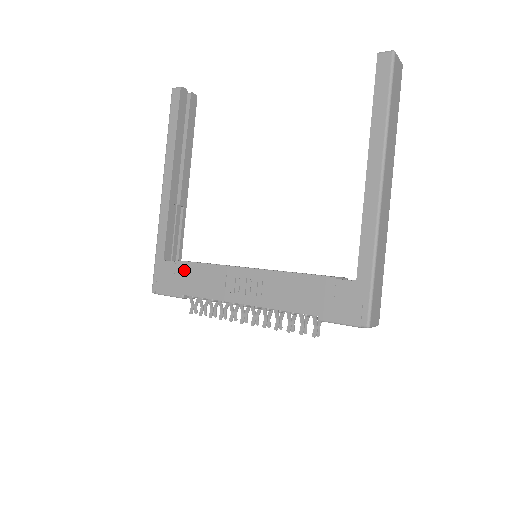
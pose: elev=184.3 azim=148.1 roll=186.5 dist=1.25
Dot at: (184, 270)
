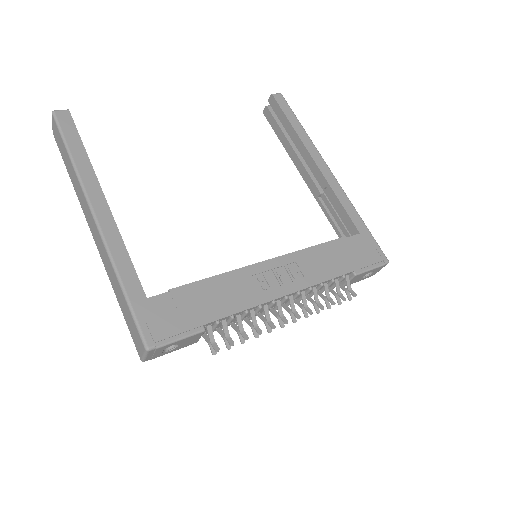
Dot at: (189, 295)
